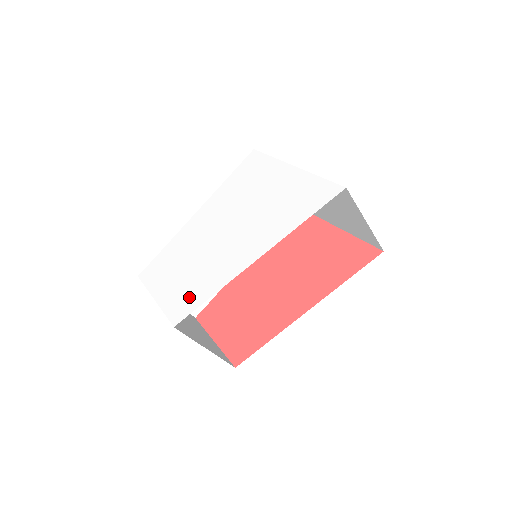
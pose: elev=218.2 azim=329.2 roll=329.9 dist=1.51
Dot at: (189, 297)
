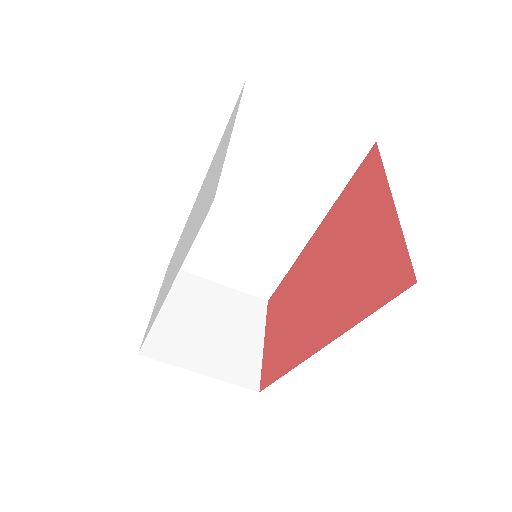
Dot at: (151, 321)
